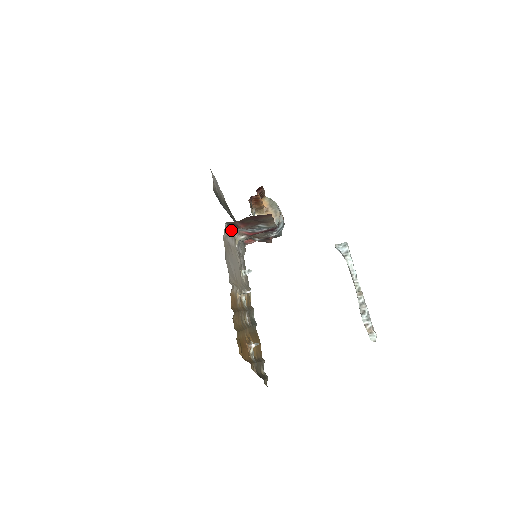
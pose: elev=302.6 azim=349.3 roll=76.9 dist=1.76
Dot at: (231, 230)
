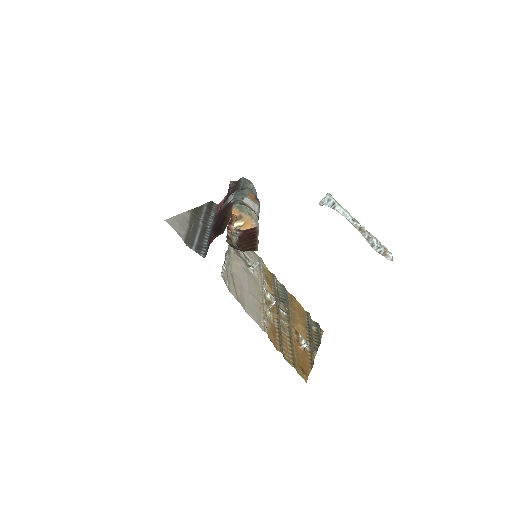
Dot at: (224, 261)
